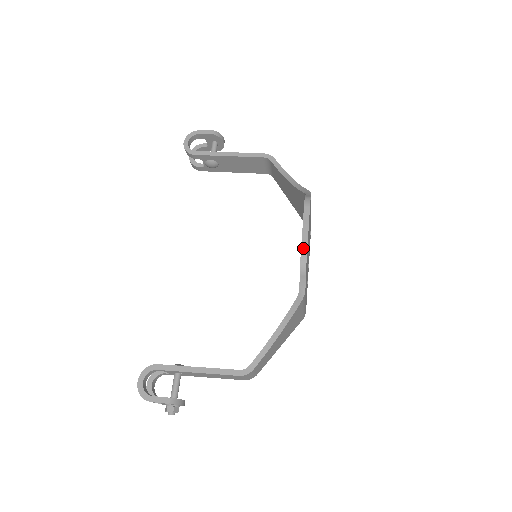
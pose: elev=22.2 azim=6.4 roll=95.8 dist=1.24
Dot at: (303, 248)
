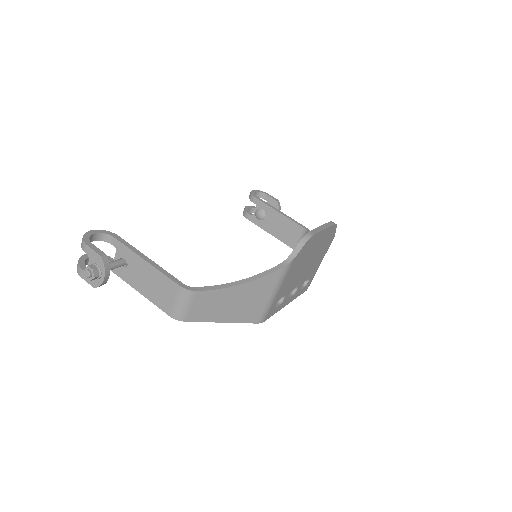
Dot at: (314, 230)
